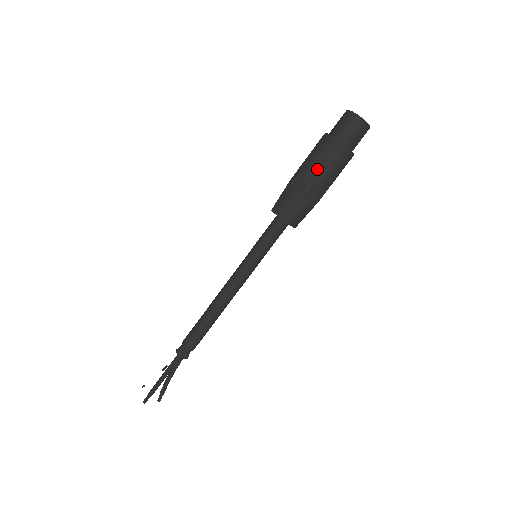
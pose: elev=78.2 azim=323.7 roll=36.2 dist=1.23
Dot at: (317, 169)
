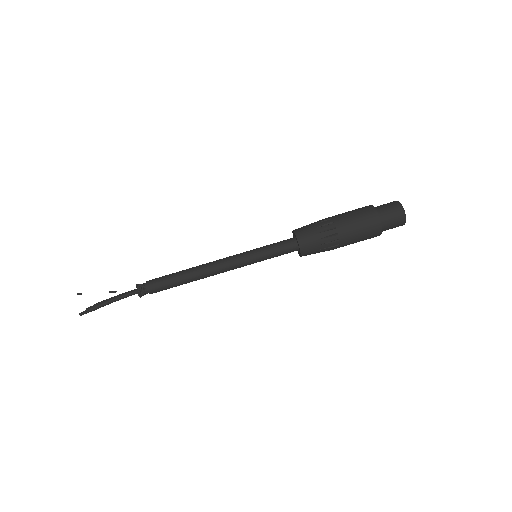
Dot at: (352, 235)
